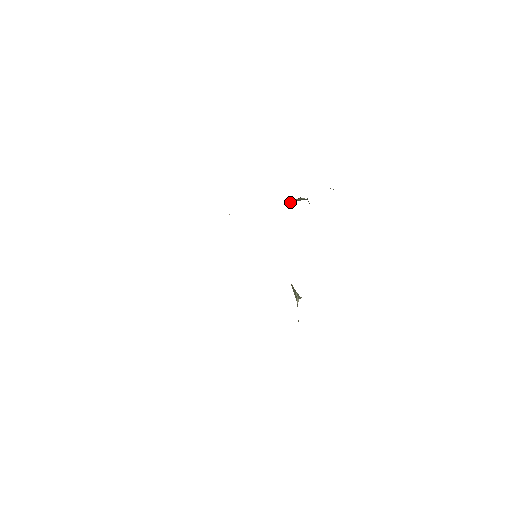
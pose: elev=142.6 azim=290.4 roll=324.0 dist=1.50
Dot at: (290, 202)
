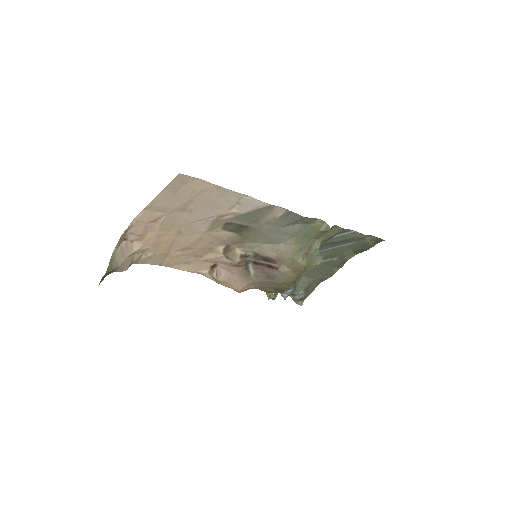
Dot at: (266, 293)
